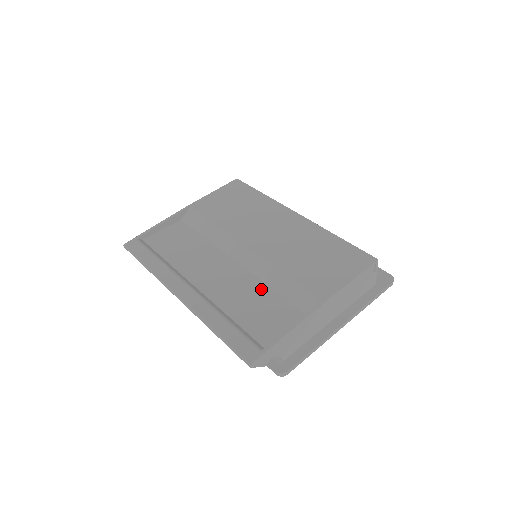
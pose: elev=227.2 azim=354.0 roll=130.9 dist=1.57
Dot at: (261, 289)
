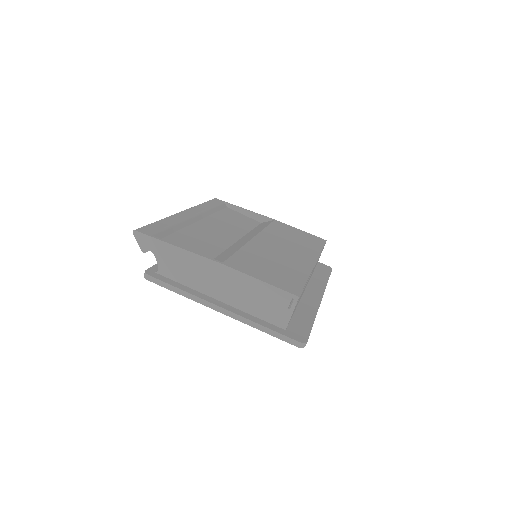
Dot at: (218, 247)
